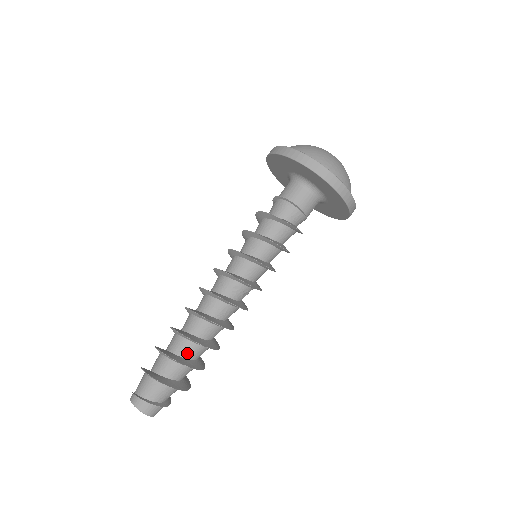
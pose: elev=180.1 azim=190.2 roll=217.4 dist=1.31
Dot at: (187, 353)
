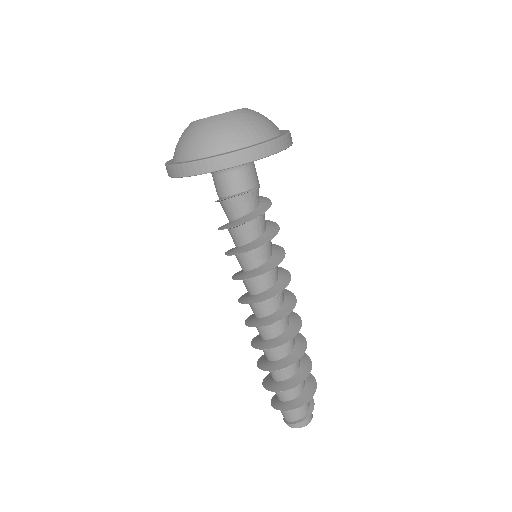
Dot at: (296, 368)
